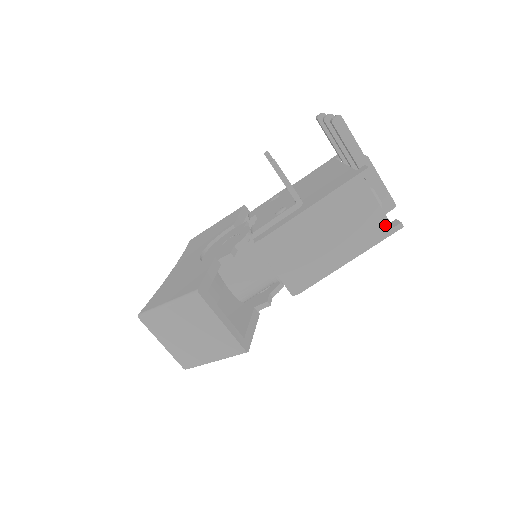
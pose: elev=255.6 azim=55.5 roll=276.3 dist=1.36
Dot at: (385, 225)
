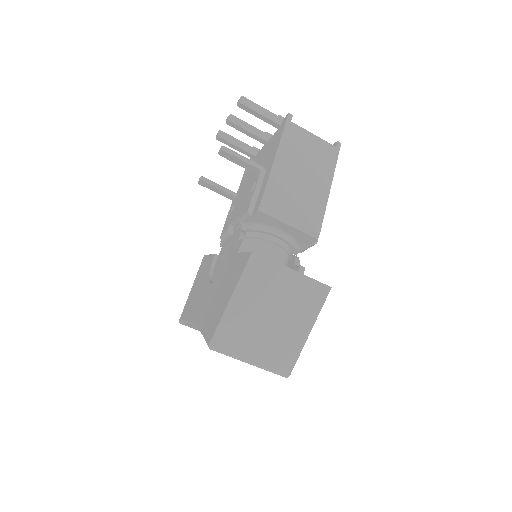
Dot at: (330, 148)
